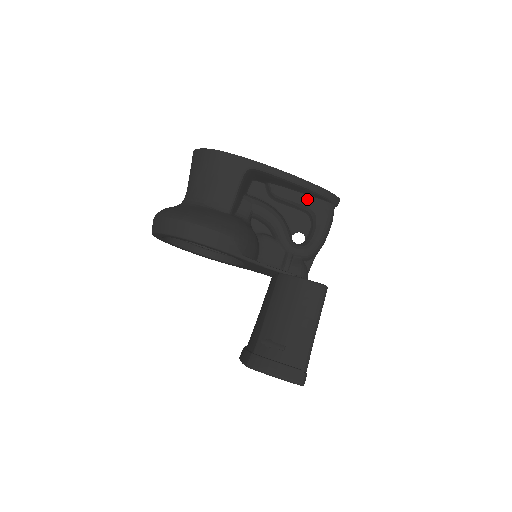
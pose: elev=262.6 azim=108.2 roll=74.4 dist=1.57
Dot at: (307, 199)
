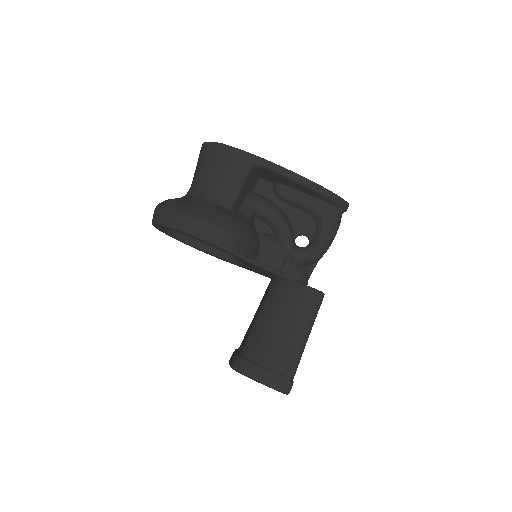
Dot at: (314, 201)
